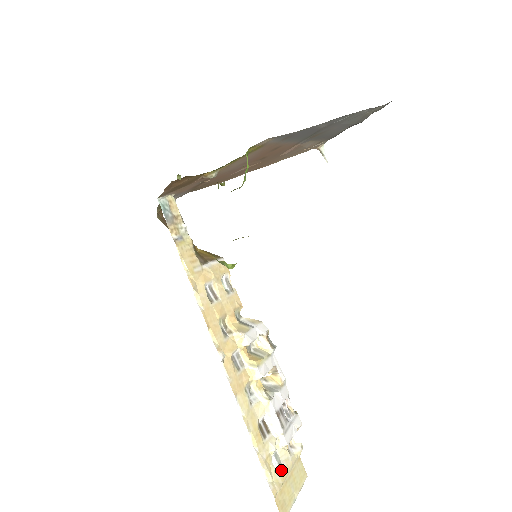
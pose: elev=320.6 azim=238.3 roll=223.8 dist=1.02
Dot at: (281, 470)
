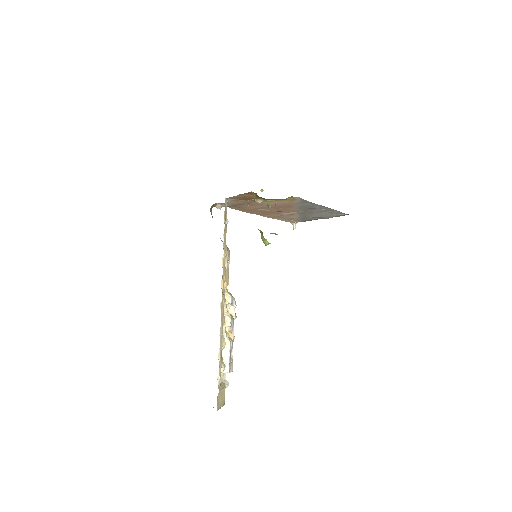
Dot at: (221, 384)
